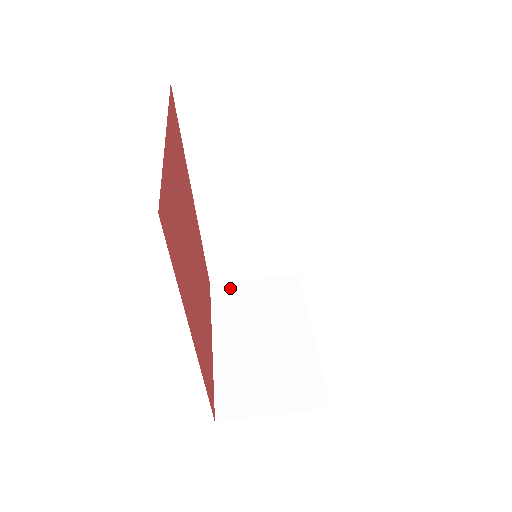
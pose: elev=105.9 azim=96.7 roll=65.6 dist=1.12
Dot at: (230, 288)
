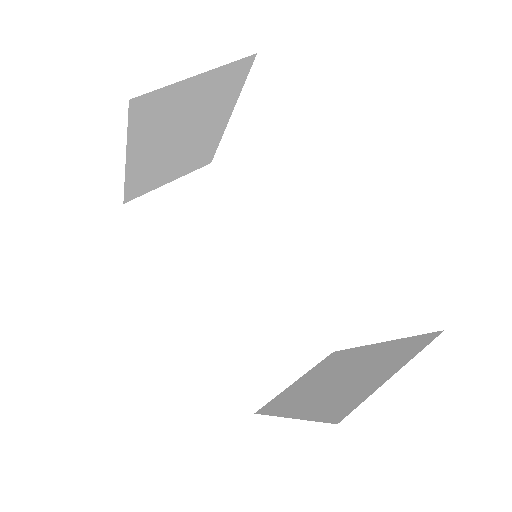
Dot at: (276, 399)
